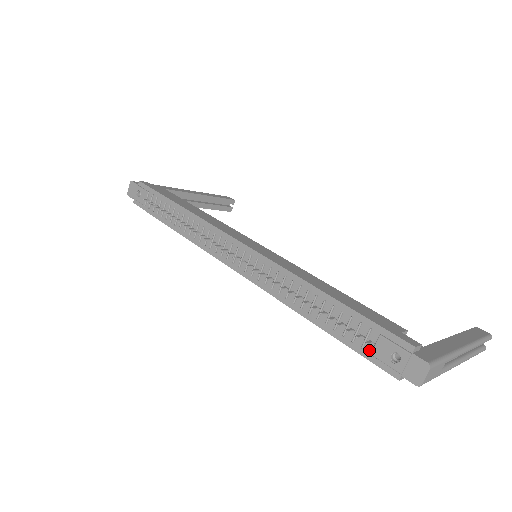
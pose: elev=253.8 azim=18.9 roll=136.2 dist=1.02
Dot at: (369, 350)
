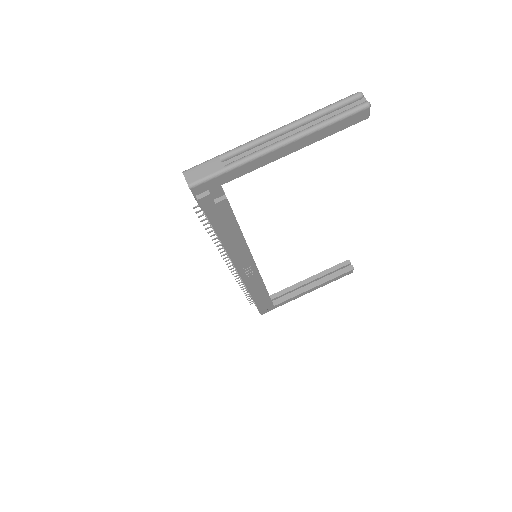
Dot at: occluded
